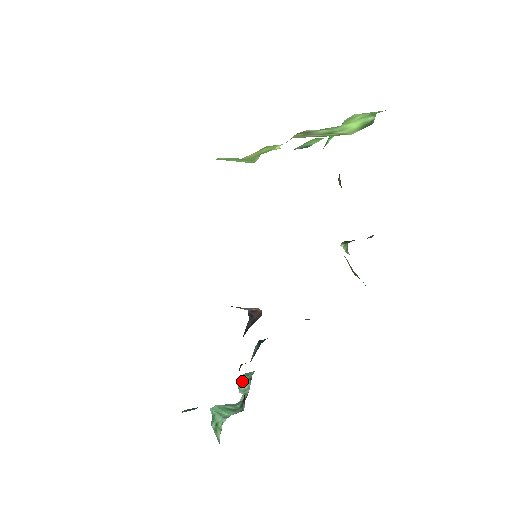
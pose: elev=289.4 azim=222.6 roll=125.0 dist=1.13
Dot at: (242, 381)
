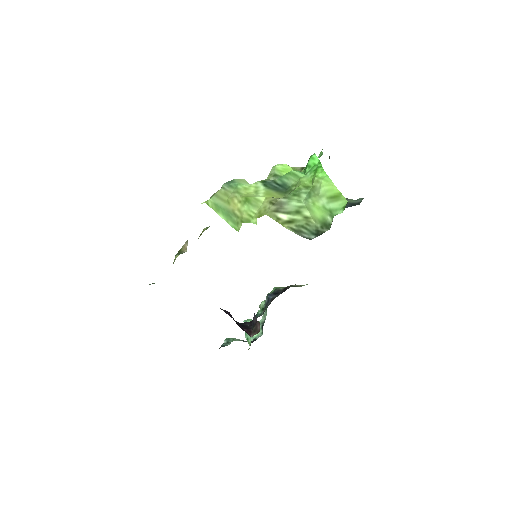
Dot at: (261, 308)
